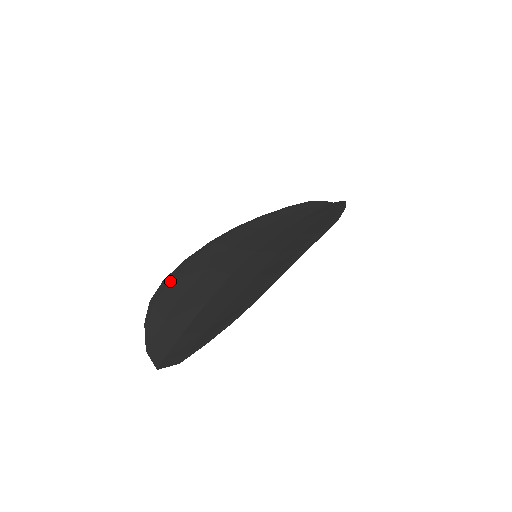
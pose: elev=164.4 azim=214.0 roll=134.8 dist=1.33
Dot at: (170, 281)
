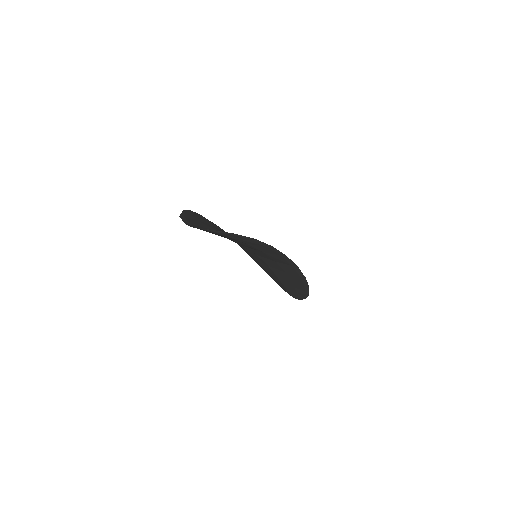
Dot at: (204, 217)
